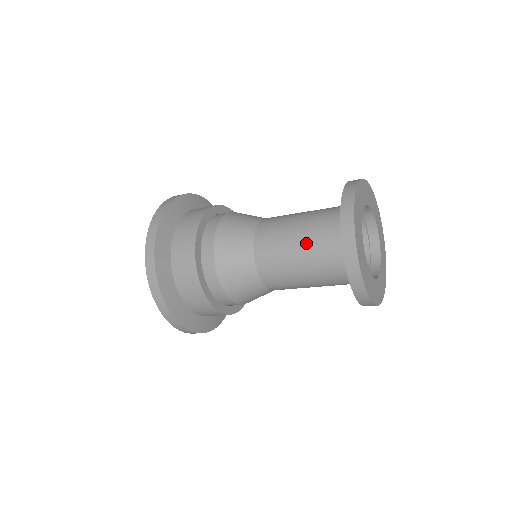
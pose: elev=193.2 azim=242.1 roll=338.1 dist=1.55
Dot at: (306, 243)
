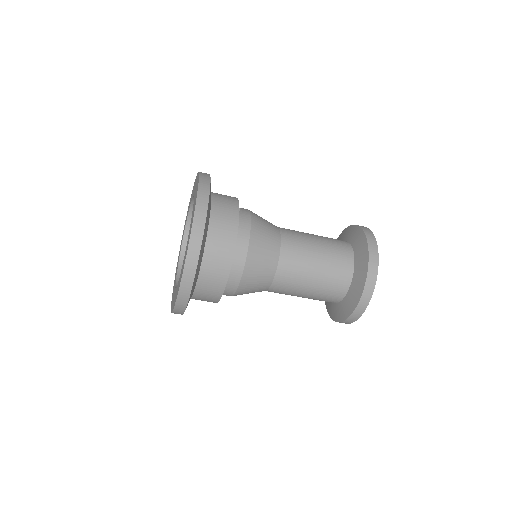
Dot at: (326, 265)
